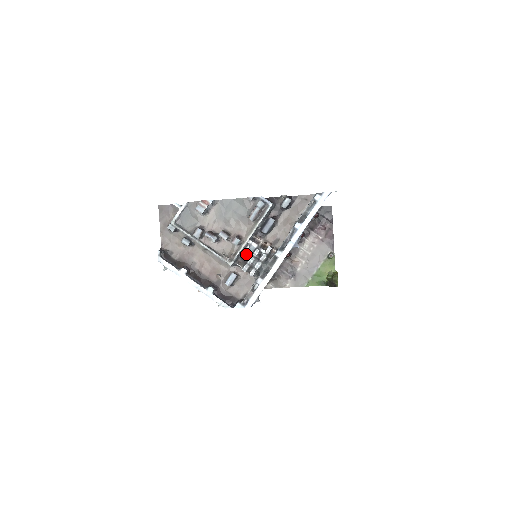
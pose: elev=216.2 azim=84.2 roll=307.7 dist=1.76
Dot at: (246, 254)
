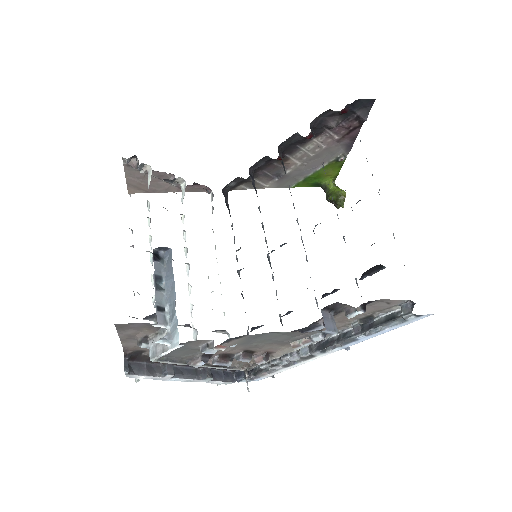
Dot at: occluded
